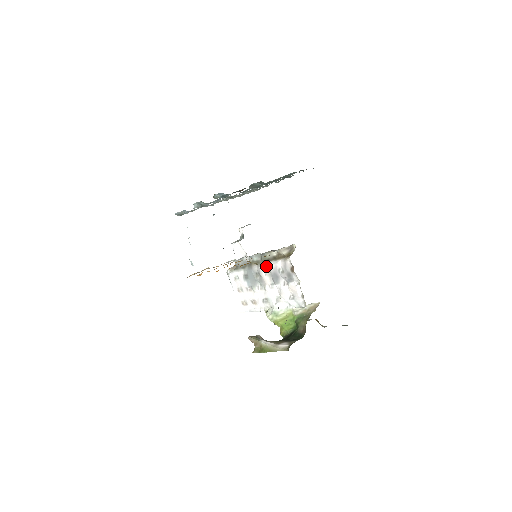
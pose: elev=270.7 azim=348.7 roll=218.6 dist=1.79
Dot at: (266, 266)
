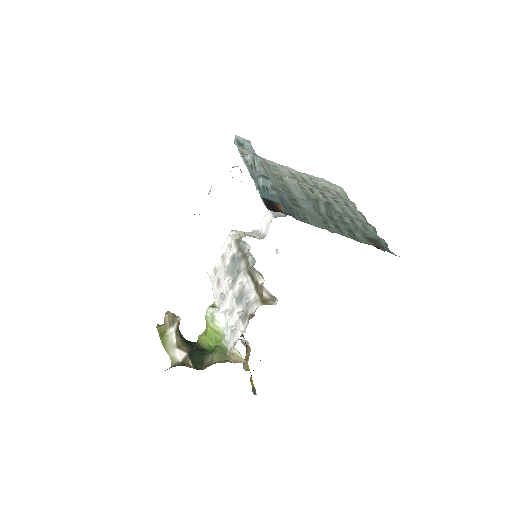
Dot at: (246, 279)
